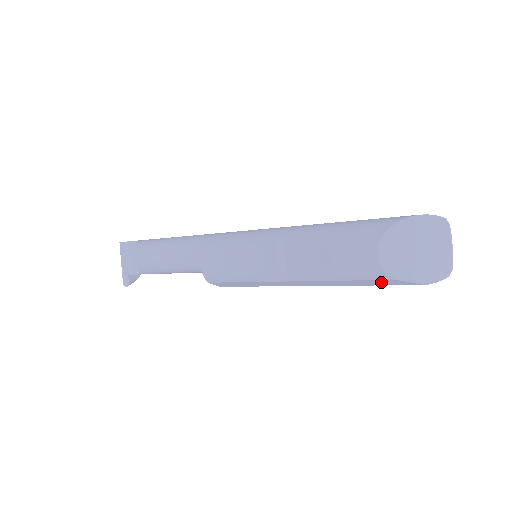
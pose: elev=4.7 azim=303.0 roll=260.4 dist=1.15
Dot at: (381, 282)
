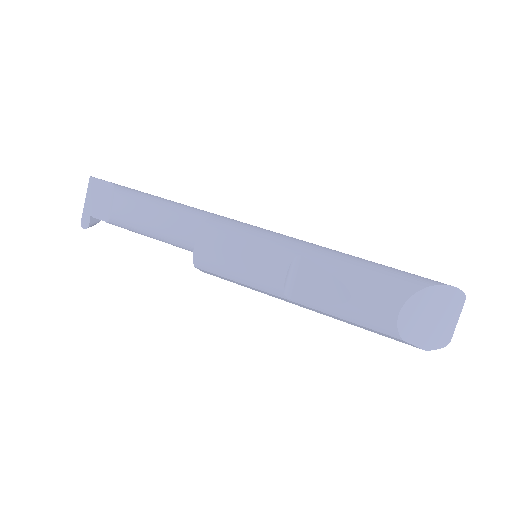
Dot at: (386, 335)
